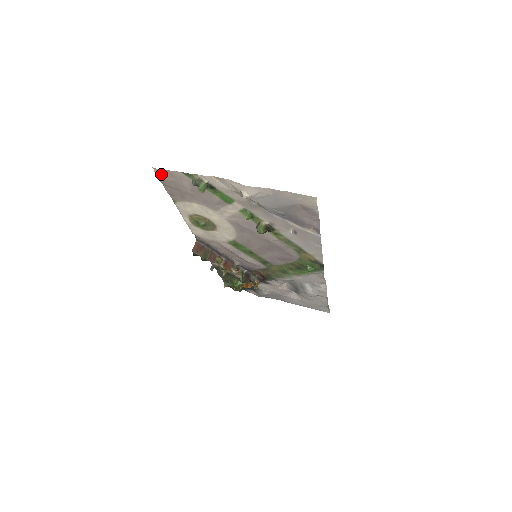
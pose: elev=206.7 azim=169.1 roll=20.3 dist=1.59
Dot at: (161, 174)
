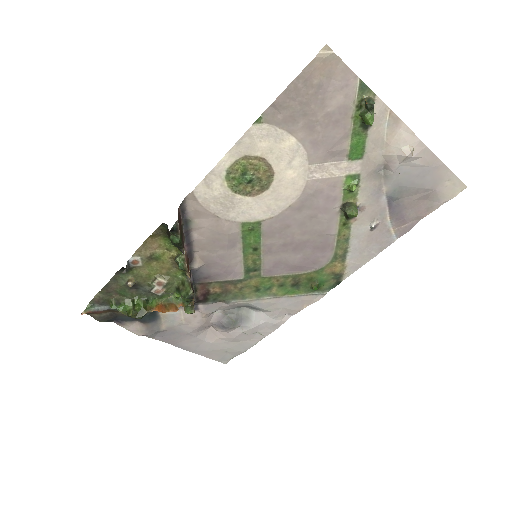
Dot at: (324, 63)
